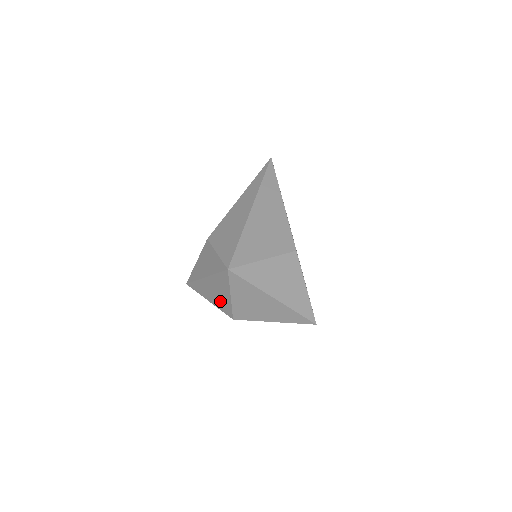
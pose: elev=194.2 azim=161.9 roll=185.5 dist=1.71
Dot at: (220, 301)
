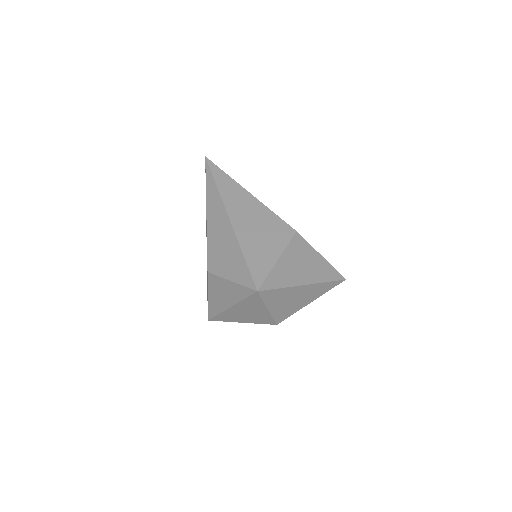
Dot at: (256, 318)
